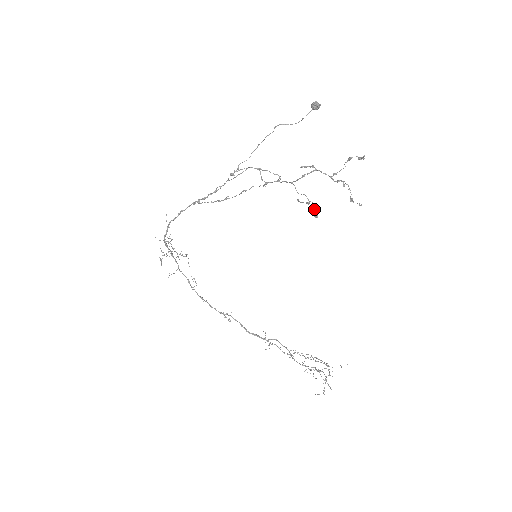
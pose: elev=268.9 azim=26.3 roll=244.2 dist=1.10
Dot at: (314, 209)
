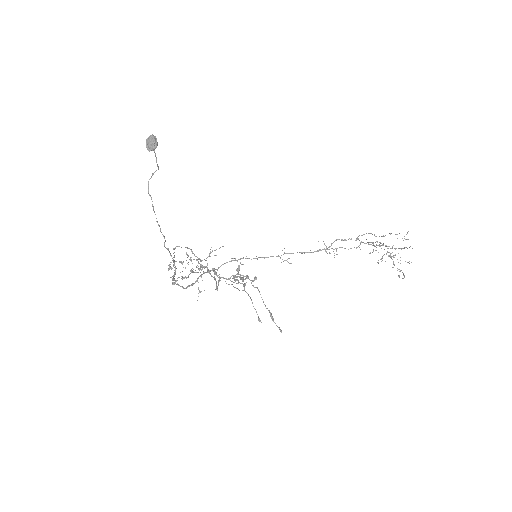
Dot at: occluded
